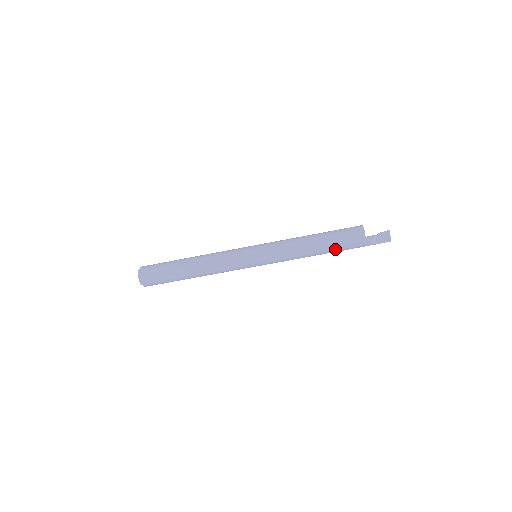
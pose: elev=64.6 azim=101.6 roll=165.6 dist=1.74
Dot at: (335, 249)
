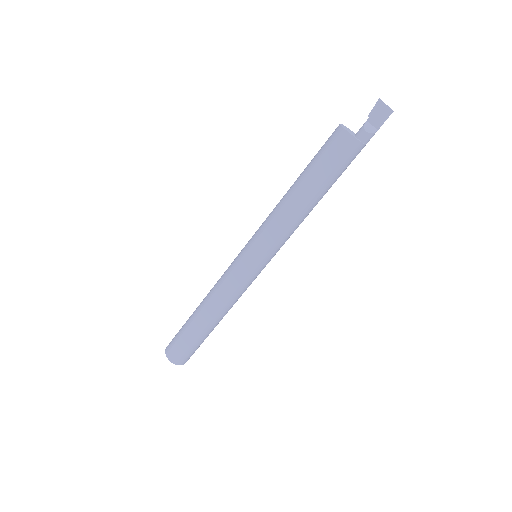
Dot at: (327, 179)
